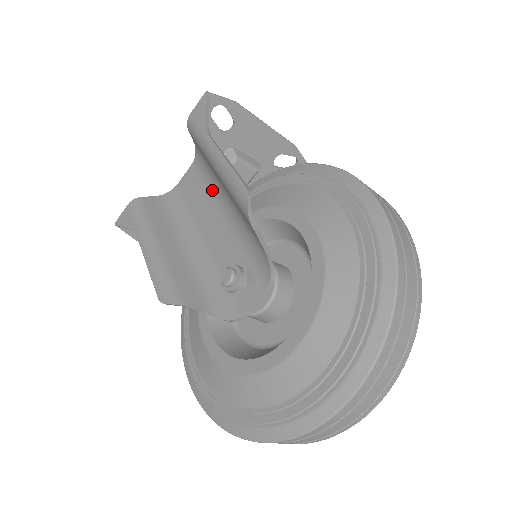
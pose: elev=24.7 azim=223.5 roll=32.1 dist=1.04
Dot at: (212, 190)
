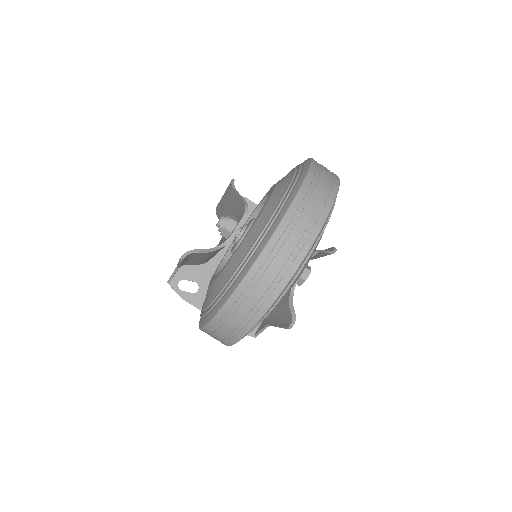
Dot at: occluded
